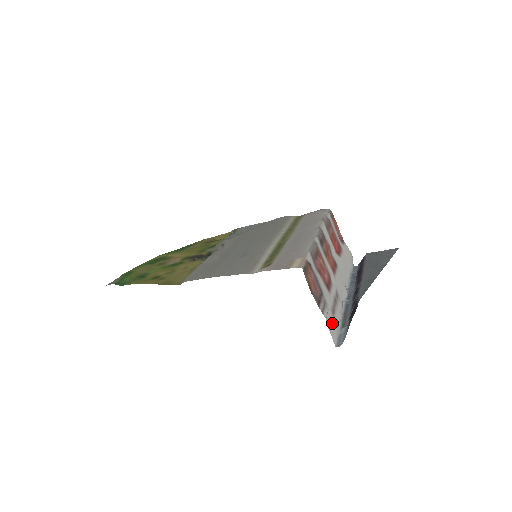
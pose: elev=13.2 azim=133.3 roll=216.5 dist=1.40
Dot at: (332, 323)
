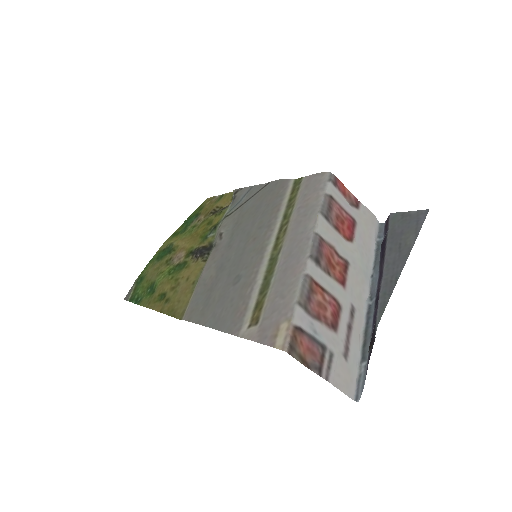
Dot at: (345, 372)
